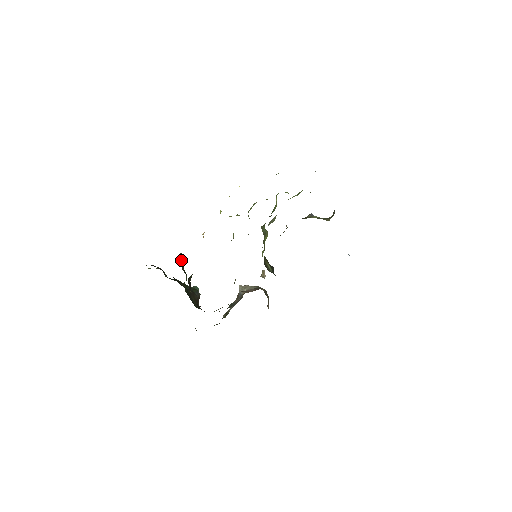
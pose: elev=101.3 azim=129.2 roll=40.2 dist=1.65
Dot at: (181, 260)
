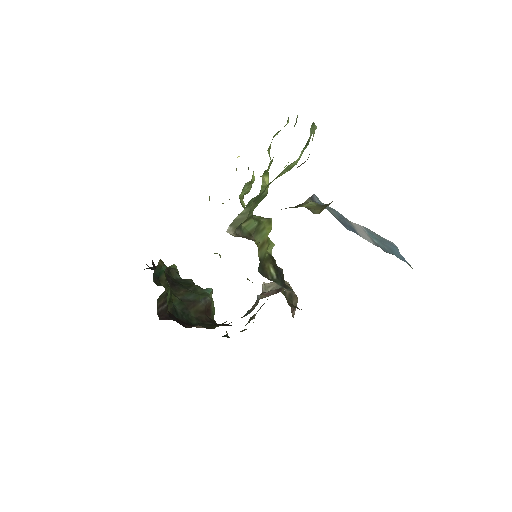
Dot at: (158, 271)
